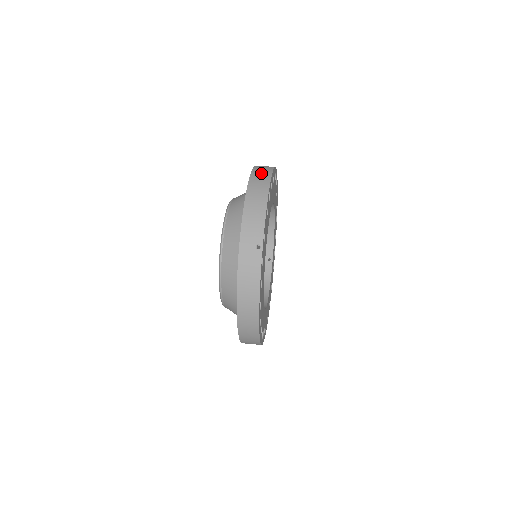
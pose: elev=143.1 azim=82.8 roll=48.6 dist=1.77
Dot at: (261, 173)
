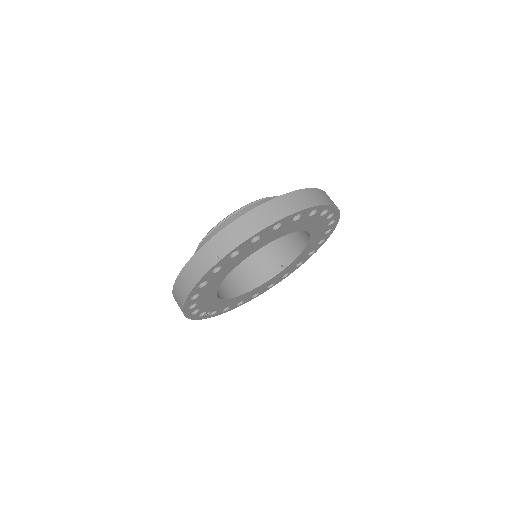
Dot at: (294, 201)
